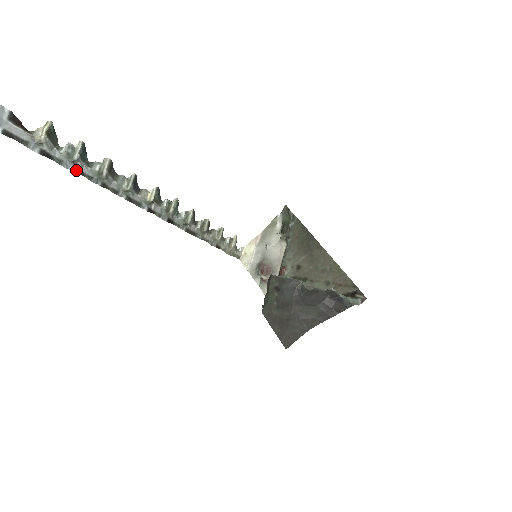
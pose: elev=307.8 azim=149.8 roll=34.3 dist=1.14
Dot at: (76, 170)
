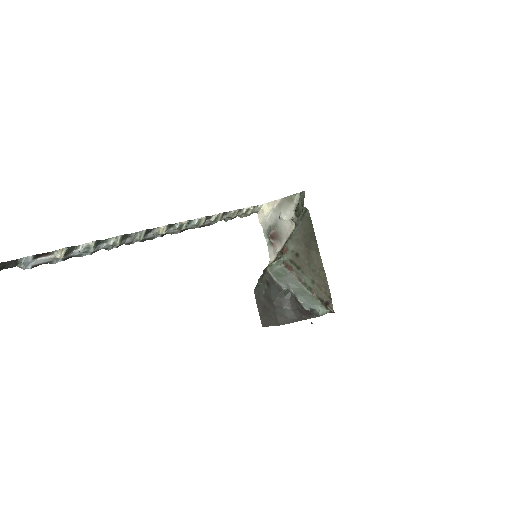
Dot at: (94, 252)
